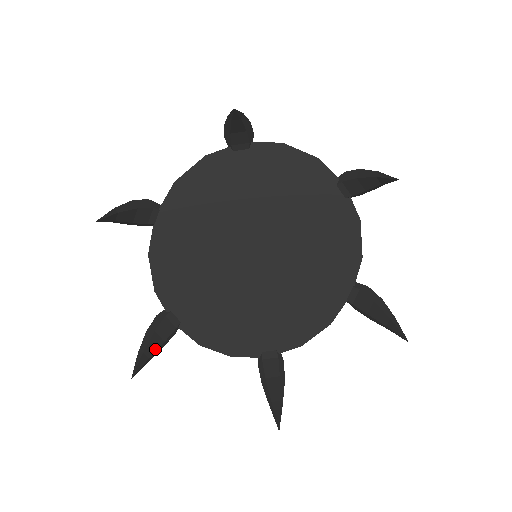
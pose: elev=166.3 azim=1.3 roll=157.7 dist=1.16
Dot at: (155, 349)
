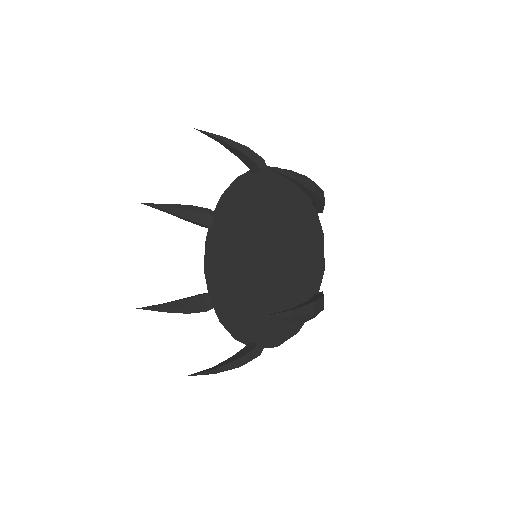
Dot at: (227, 363)
